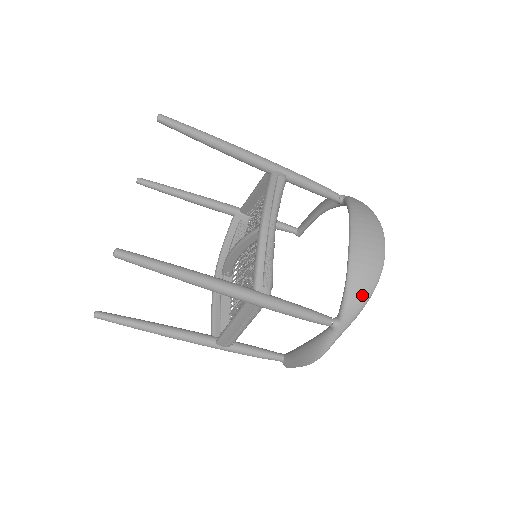
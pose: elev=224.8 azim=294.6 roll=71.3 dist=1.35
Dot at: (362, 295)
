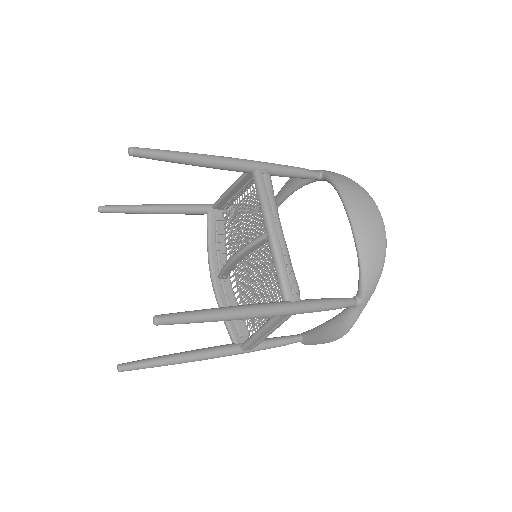
Dot at: (376, 270)
